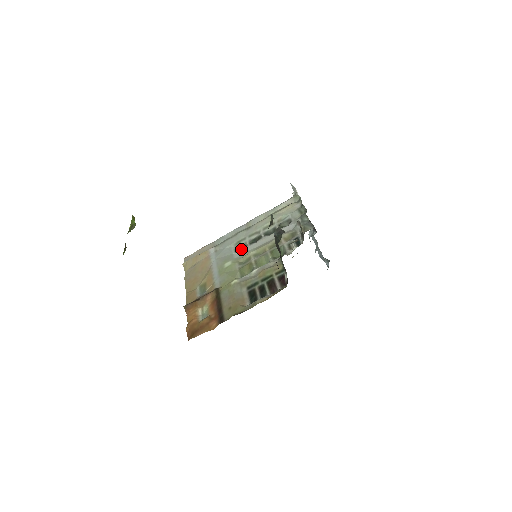
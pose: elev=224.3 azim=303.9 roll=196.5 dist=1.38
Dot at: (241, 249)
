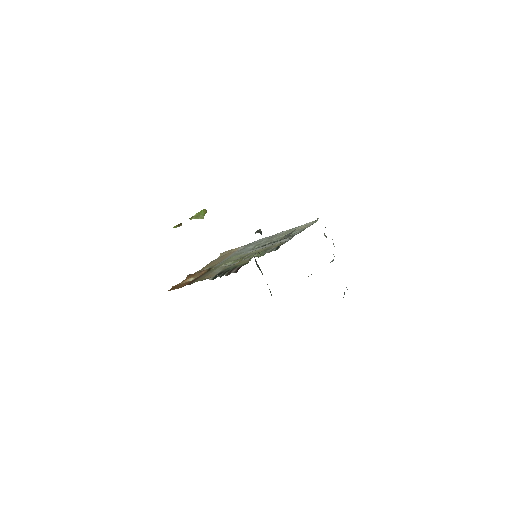
Dot at: occluded
